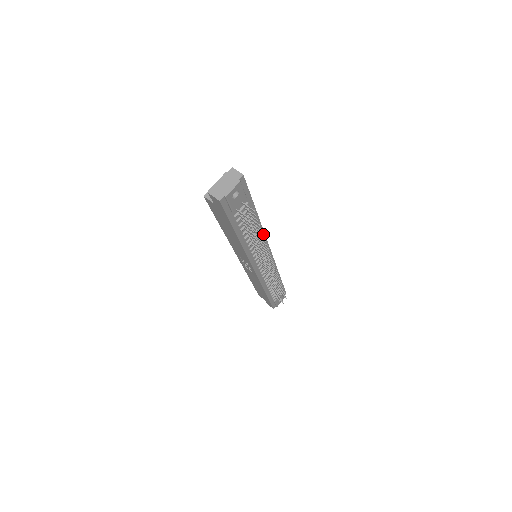
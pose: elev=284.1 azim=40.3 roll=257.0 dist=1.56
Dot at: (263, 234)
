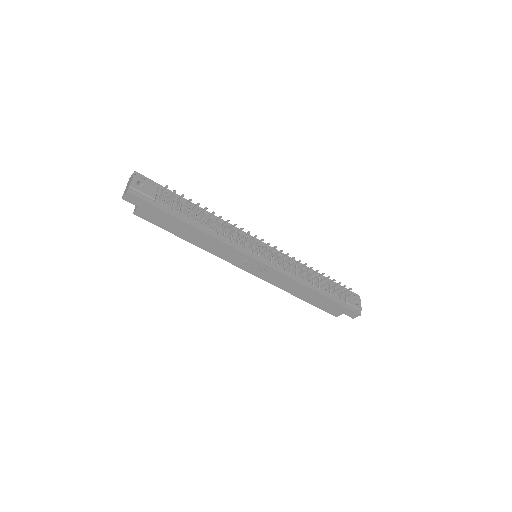
Dot at: (227, 223)
